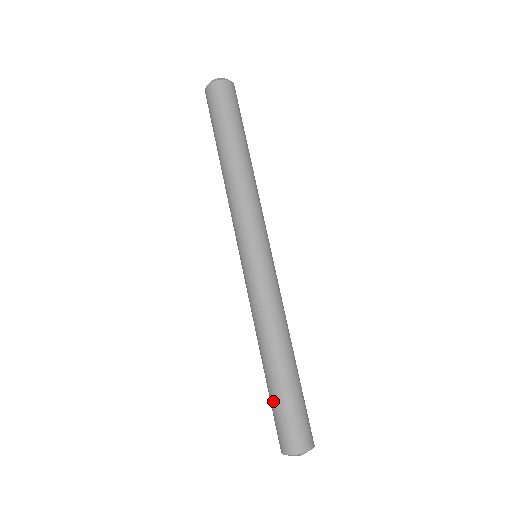
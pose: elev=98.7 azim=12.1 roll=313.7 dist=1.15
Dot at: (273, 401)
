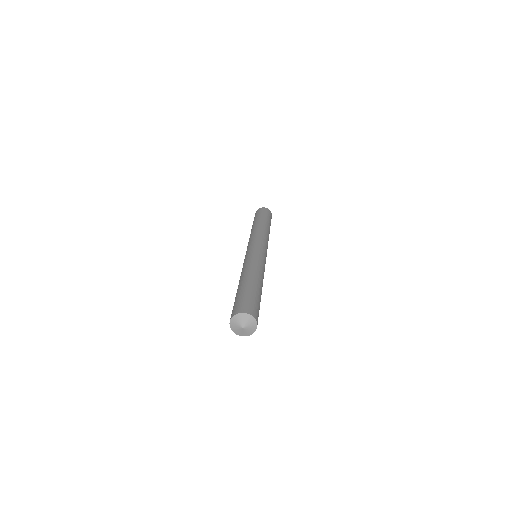
Dot at: occluded
